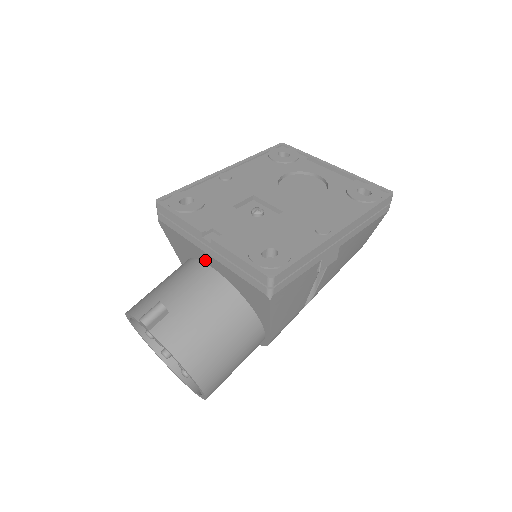
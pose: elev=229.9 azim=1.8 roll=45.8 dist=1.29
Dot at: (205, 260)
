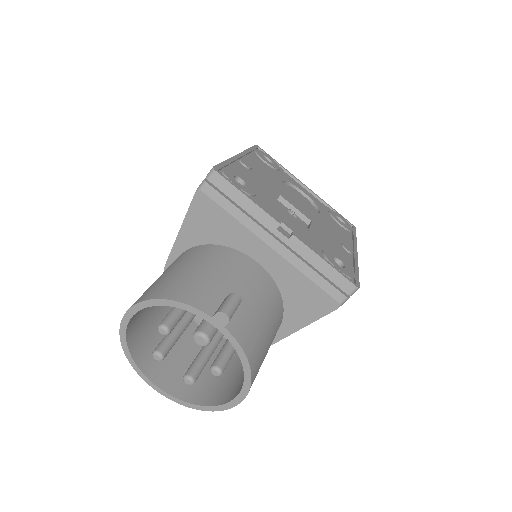
Dot at: (252, 252)
